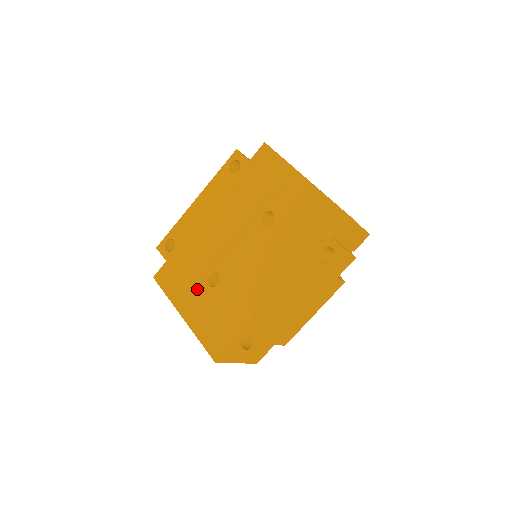
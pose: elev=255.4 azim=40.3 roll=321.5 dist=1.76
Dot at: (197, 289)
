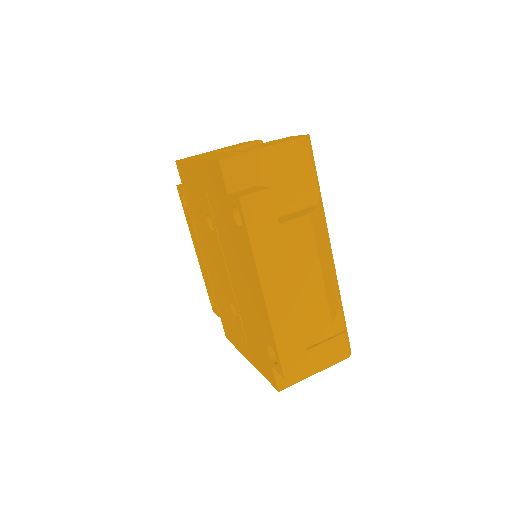
Dot at: (236, 328)
